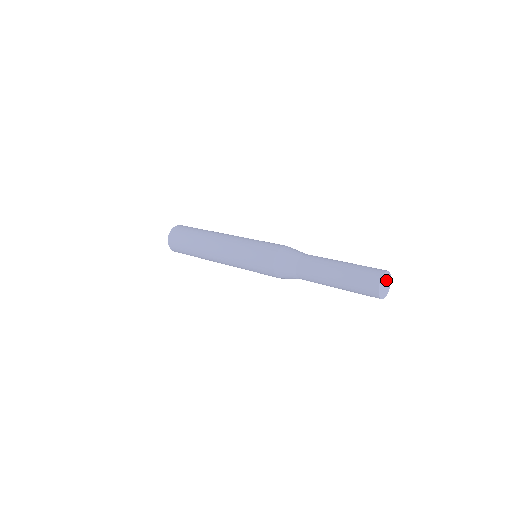
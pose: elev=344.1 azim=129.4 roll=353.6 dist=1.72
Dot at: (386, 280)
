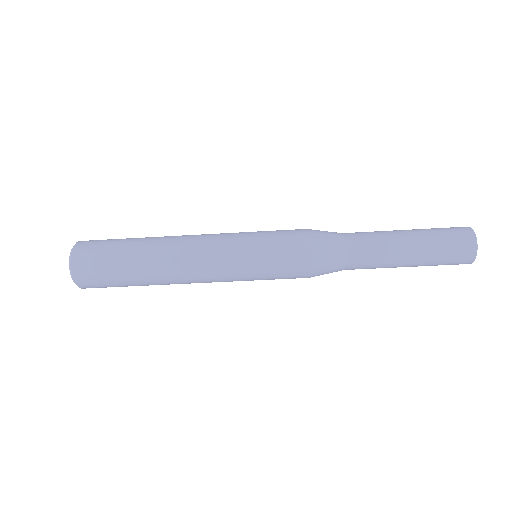
Dot at: occluded
